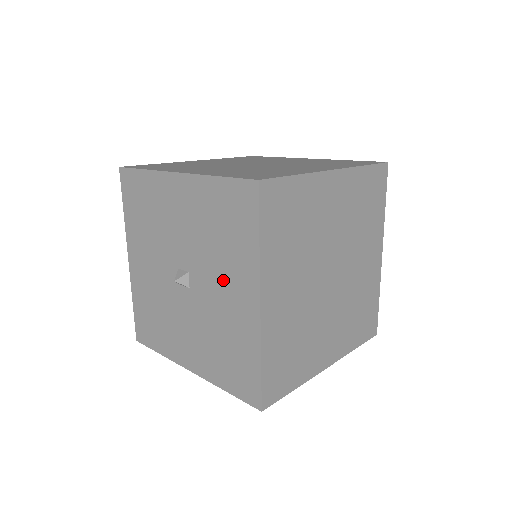
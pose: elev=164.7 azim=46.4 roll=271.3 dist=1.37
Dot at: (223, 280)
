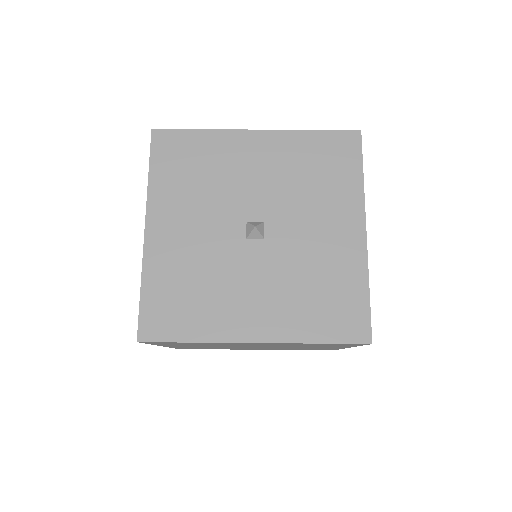
Dot at: (318, 218)
